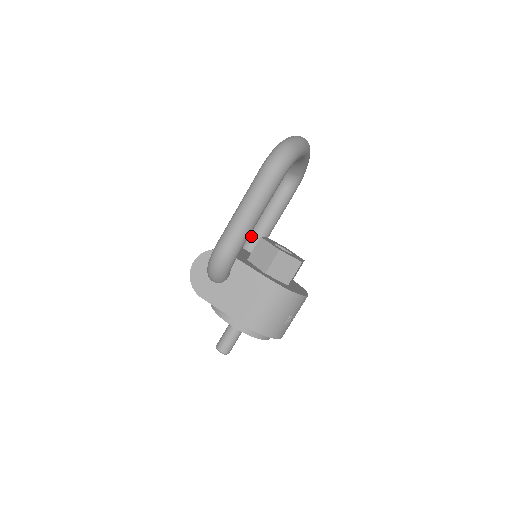
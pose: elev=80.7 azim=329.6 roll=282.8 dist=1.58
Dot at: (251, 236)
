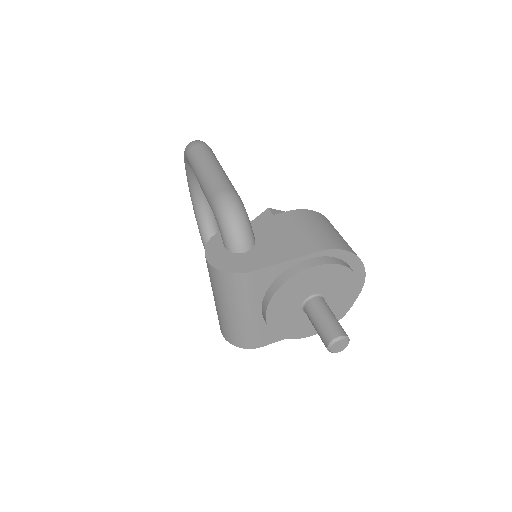
Dot at: occluded
